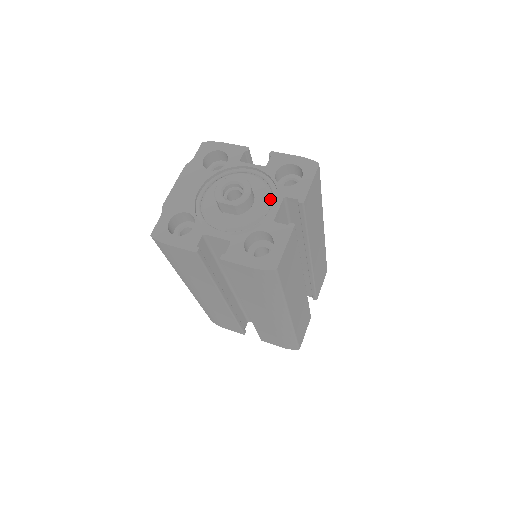
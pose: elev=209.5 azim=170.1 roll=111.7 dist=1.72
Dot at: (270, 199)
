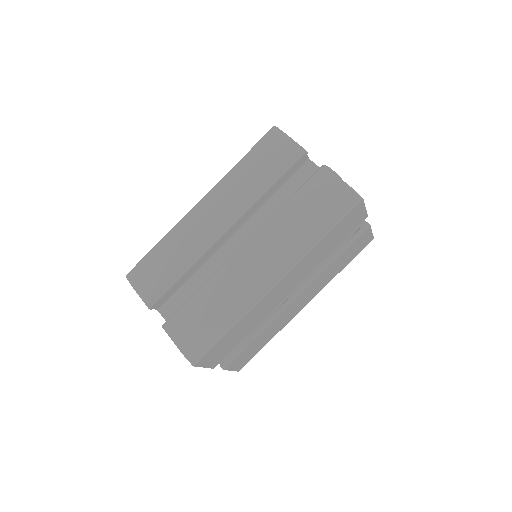
Dot at: occluded
